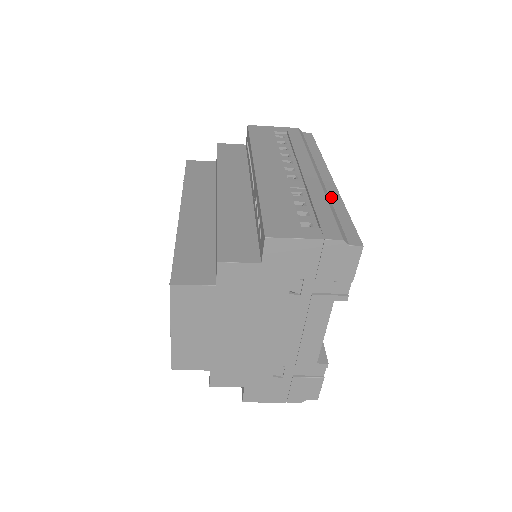
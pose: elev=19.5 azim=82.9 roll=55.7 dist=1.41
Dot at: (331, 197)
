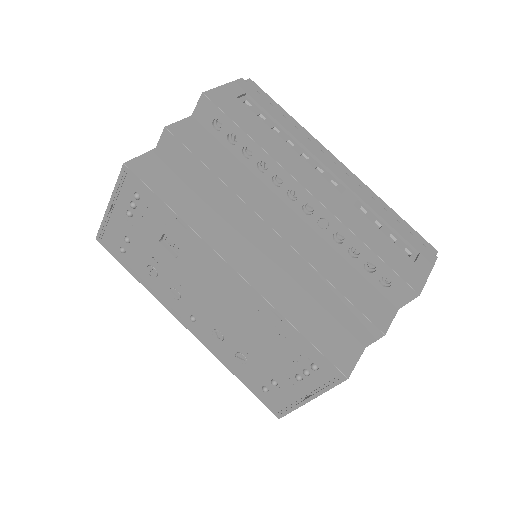
Dot at: occluded
